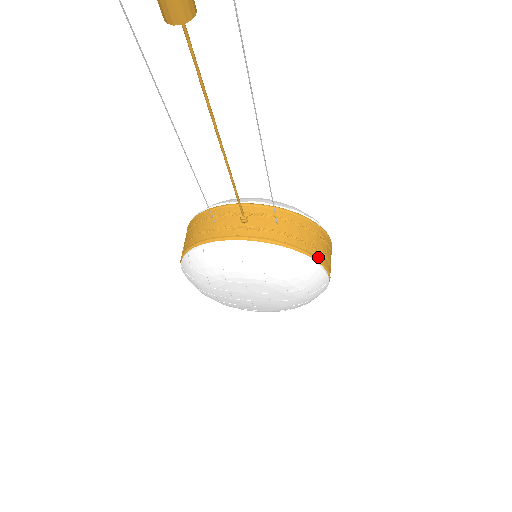
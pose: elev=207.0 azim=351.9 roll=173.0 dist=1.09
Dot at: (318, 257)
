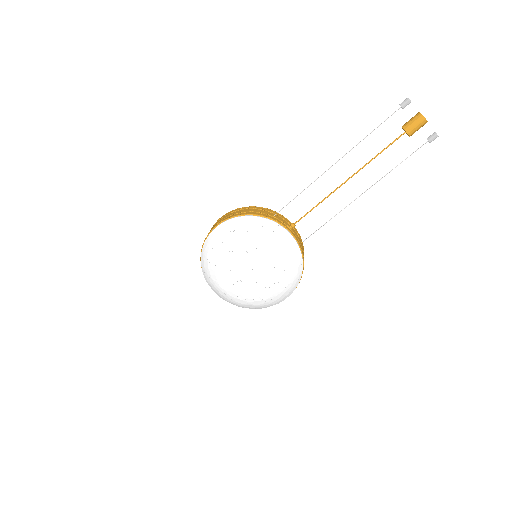
Dot at: (301, 277)
